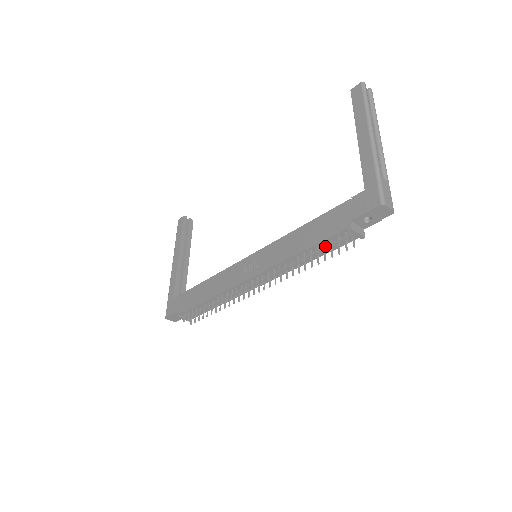
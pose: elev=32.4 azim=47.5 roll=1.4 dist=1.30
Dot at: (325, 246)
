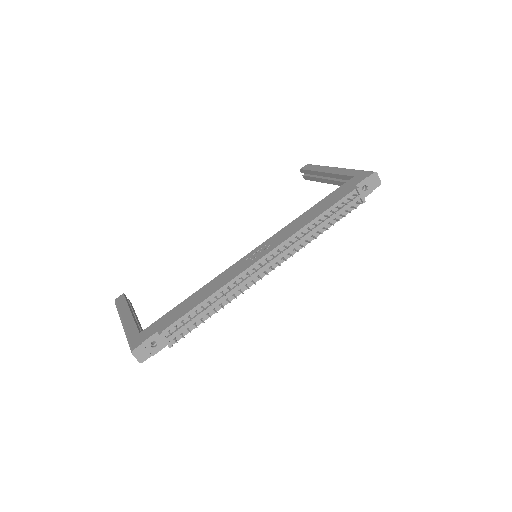
Dot at: (337, 210)
